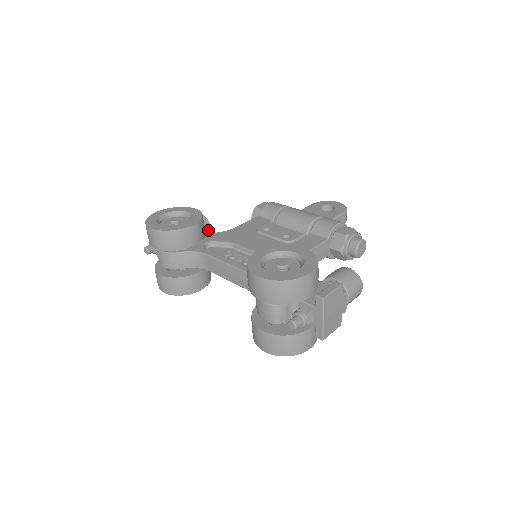
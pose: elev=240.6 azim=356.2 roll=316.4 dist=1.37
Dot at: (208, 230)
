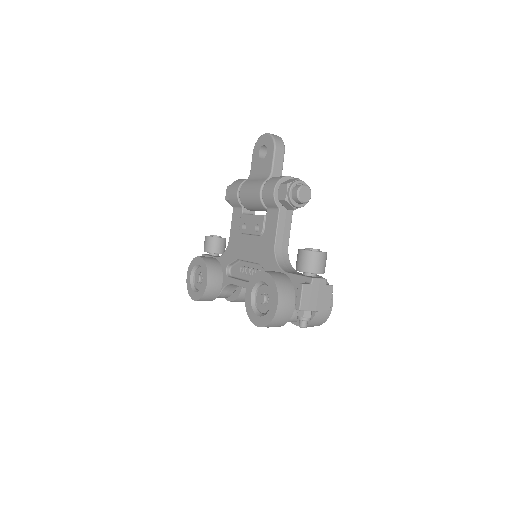
Dot at: (221, 241)
